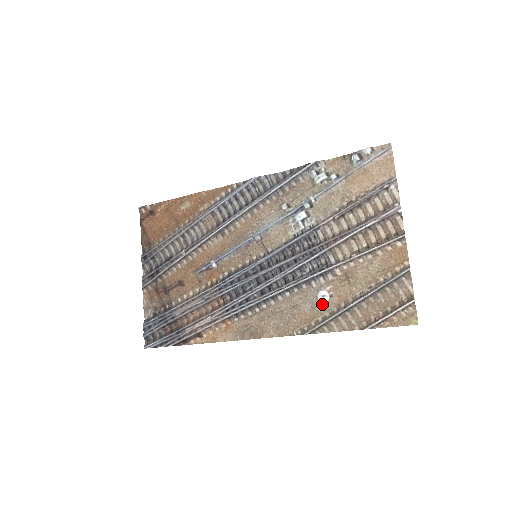
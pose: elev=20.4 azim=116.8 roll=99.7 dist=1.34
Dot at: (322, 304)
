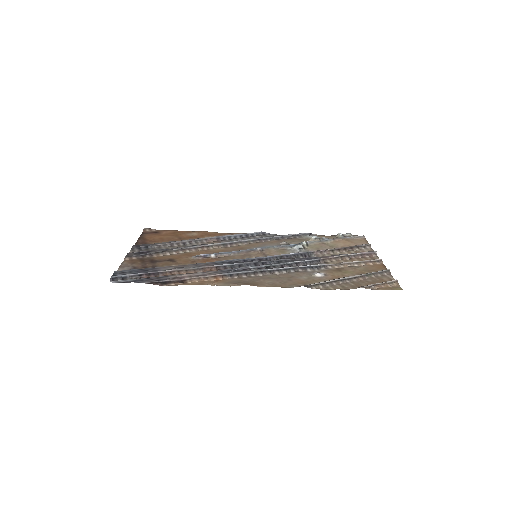
Dot at: (318, 277)
